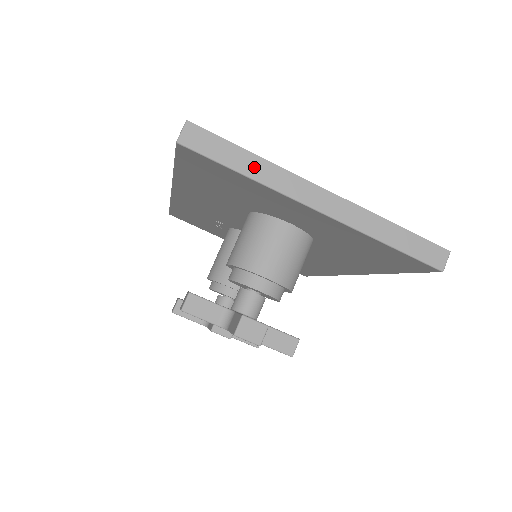
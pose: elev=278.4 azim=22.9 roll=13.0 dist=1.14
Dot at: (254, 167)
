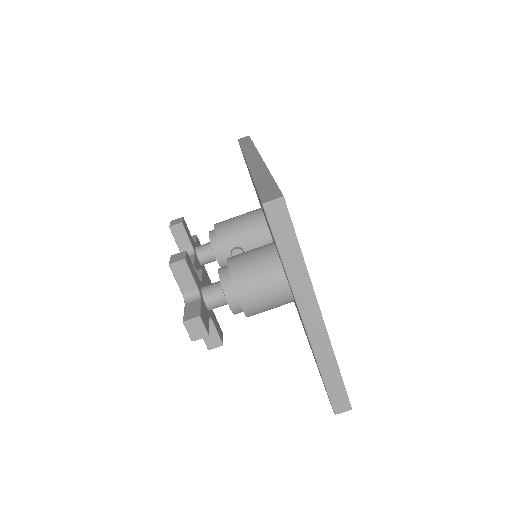
Dot at: (294, 264)
